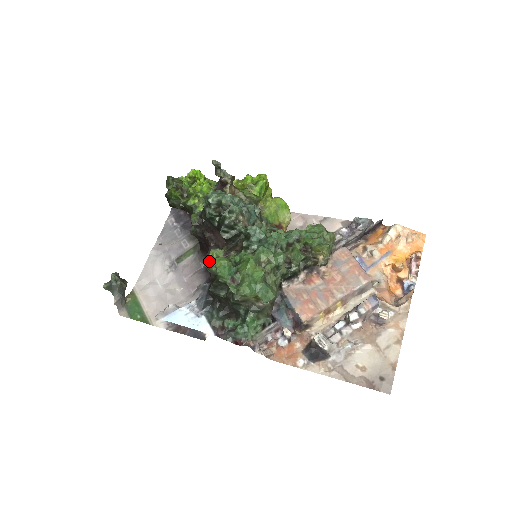
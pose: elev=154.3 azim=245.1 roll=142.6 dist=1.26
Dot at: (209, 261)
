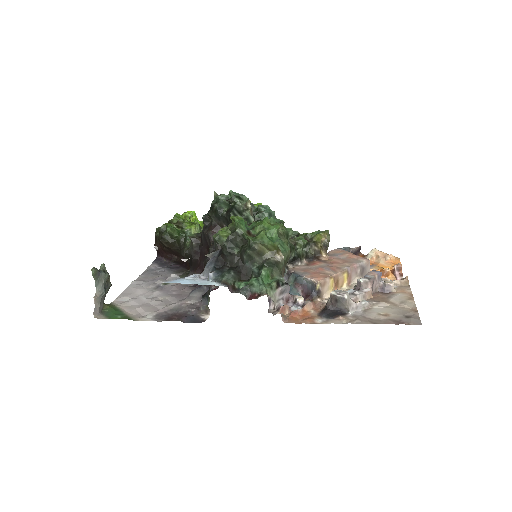
Dot at: (220, 231)
